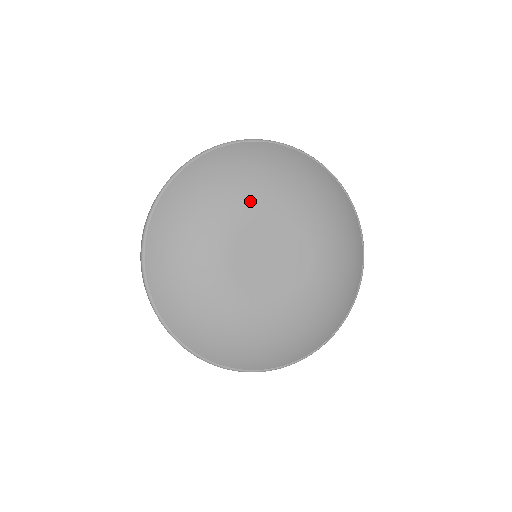
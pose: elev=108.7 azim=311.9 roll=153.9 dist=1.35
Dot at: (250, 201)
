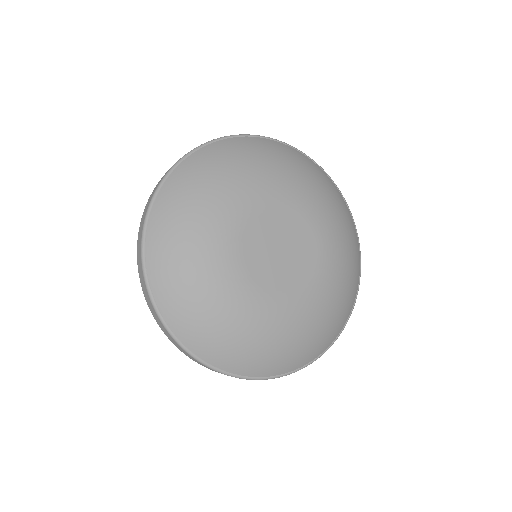
Dot at: (274, 188)
